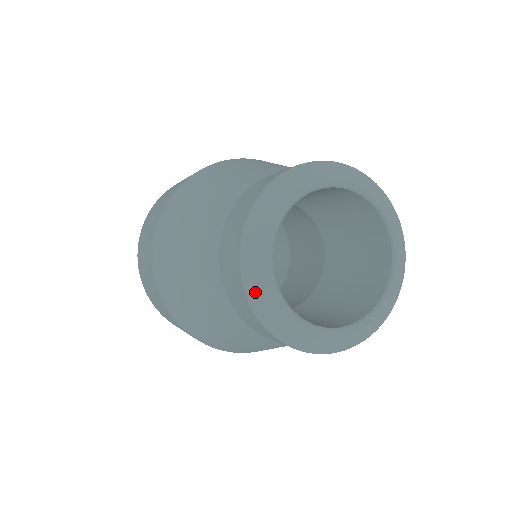
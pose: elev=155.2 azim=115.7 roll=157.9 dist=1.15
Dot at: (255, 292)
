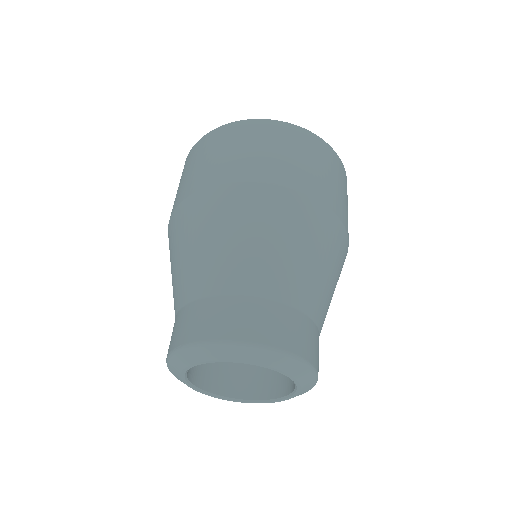
Dot at: (174, 375)
